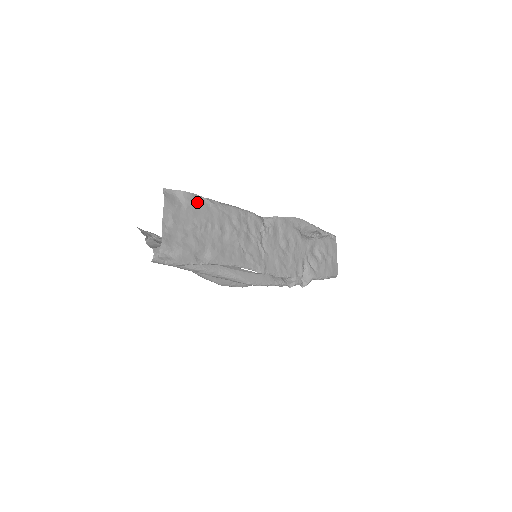
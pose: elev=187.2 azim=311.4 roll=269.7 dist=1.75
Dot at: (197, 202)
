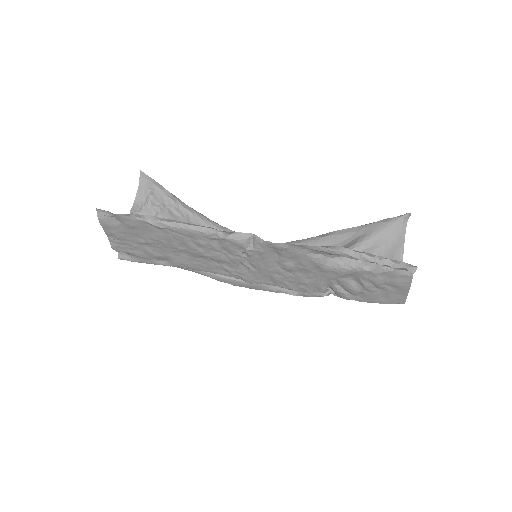
Dot at: (138, 224)
